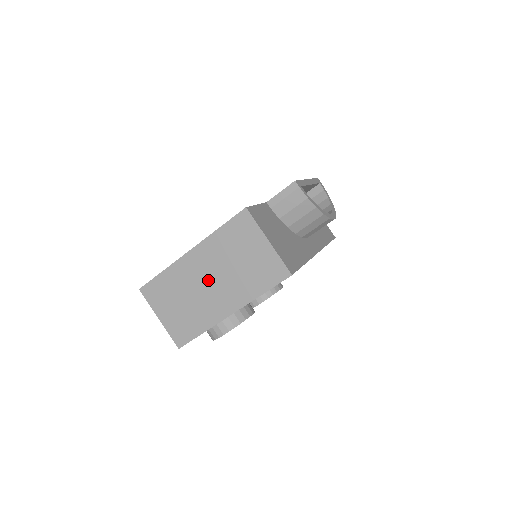
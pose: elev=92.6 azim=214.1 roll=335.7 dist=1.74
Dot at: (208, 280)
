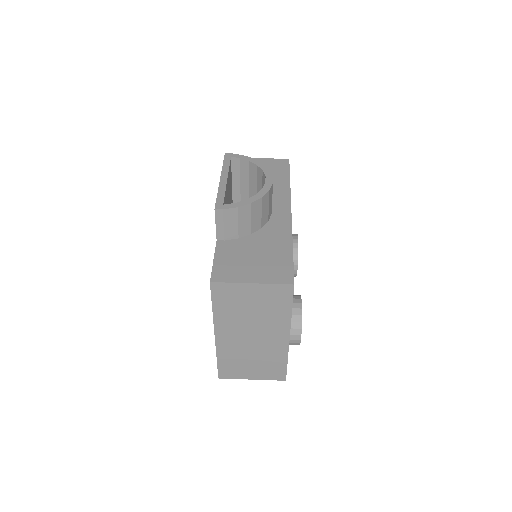
Dot at: (249, 337)
